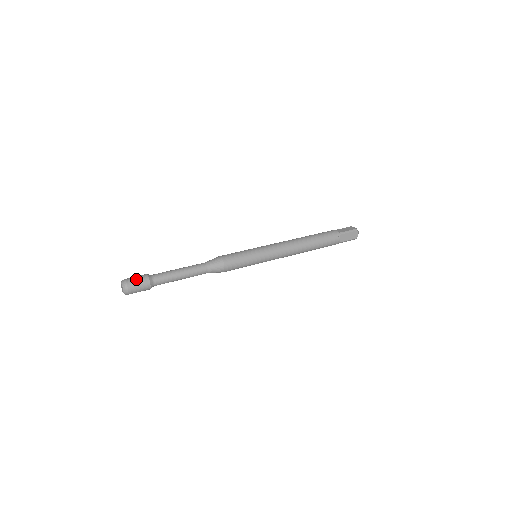
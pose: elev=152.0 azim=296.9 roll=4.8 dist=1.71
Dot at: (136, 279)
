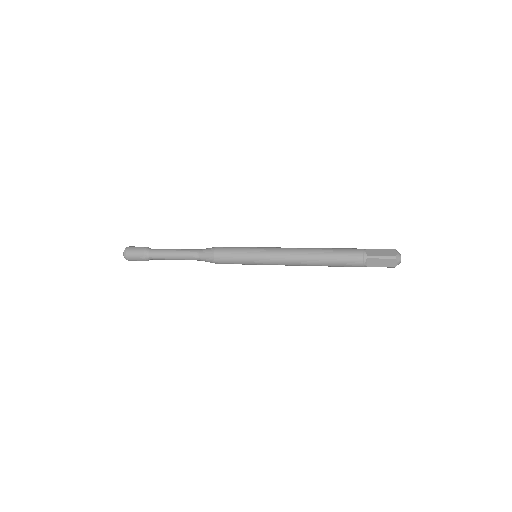
Dot at: (134, 250)
